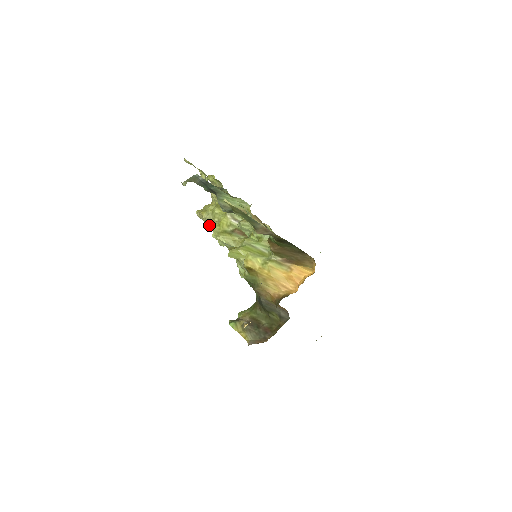
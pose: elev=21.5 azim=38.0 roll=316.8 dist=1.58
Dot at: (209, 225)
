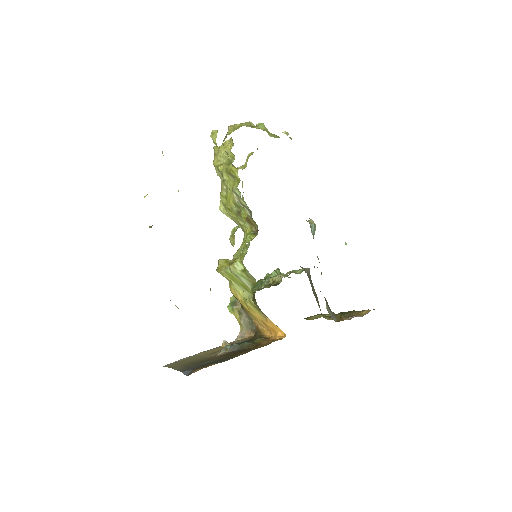
Dot at: occluded
